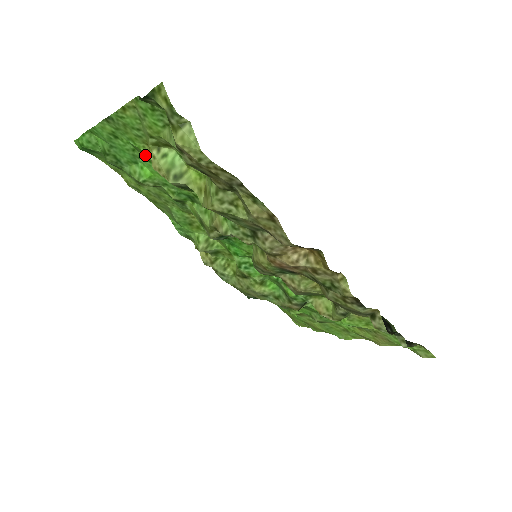
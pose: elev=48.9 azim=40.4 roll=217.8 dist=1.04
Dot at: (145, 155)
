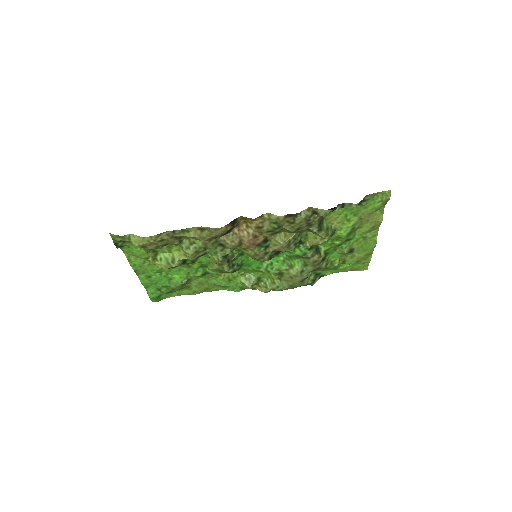
Dot at: (165, 270)
